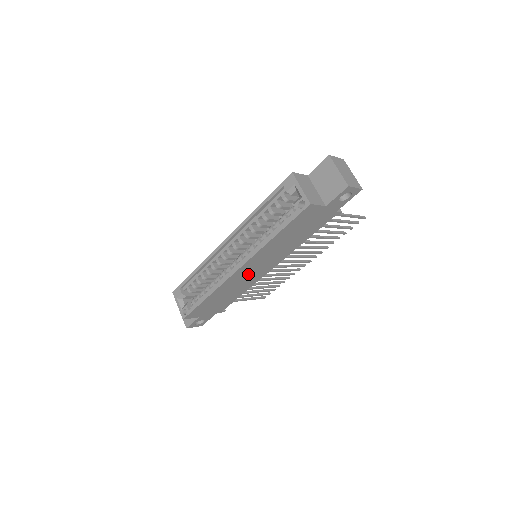
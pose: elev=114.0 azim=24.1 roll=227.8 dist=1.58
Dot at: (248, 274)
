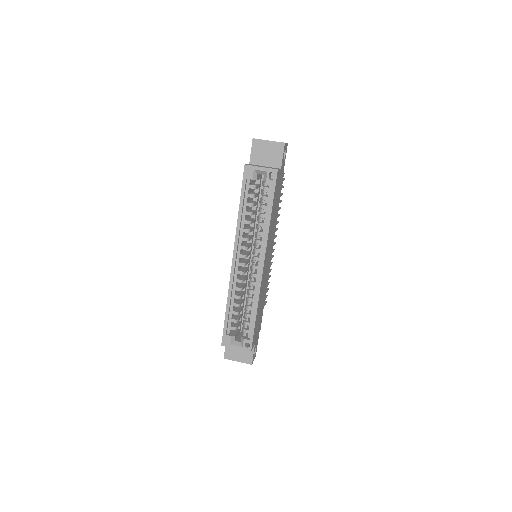
Dot at: (266, 269)
